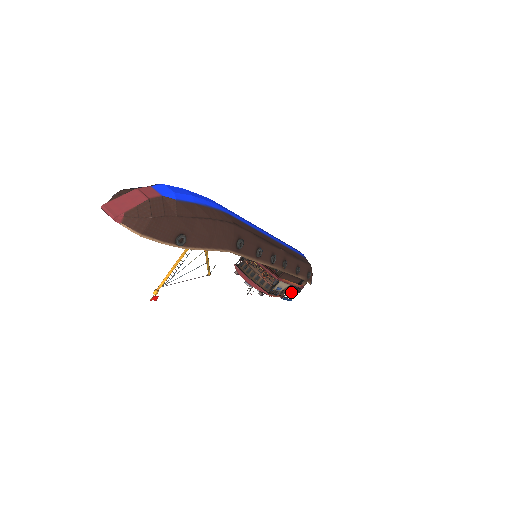
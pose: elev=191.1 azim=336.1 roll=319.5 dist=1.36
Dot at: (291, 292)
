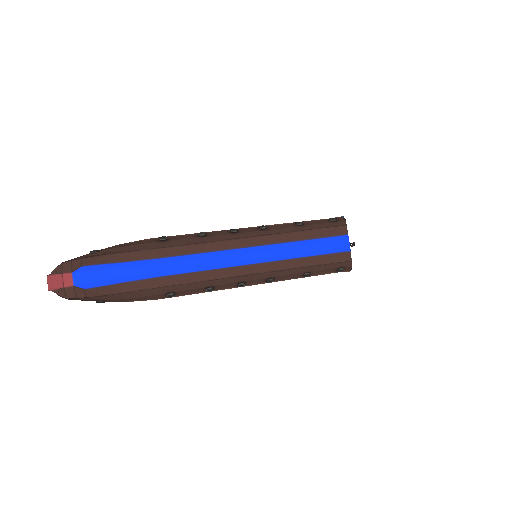
Dot at: occluded
